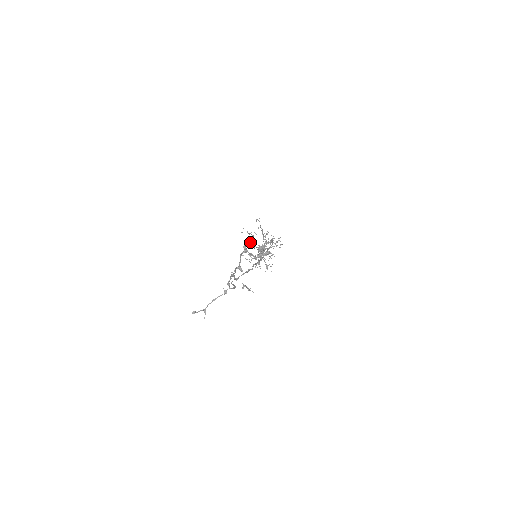
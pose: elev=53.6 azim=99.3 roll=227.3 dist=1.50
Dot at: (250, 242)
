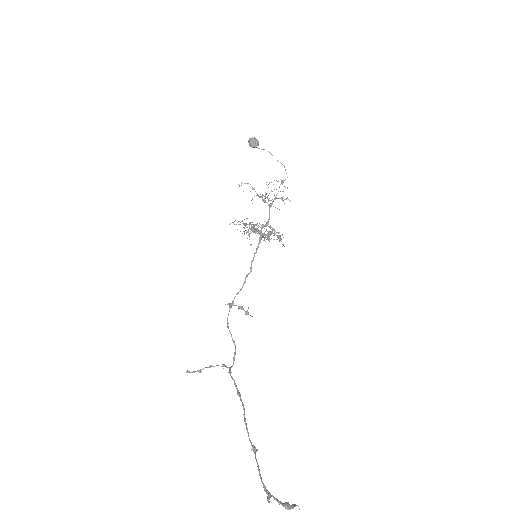
Dot at: (248, 232)
